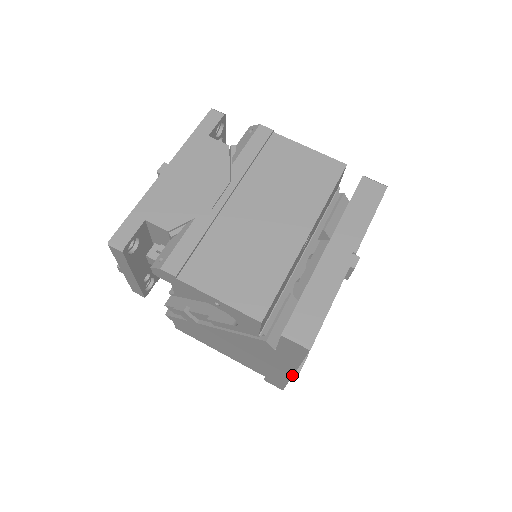
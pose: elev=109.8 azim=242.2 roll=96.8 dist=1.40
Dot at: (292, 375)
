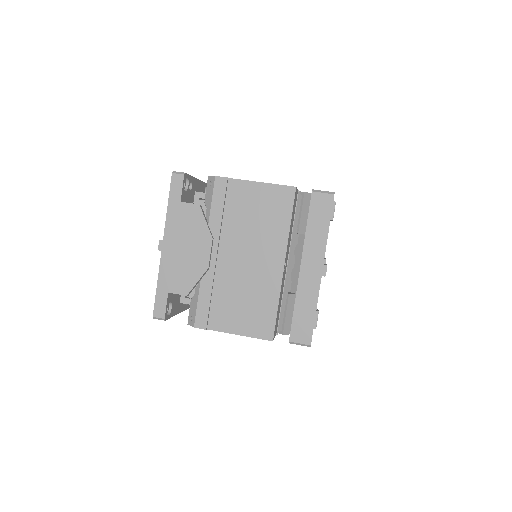
Dot at: occluded
